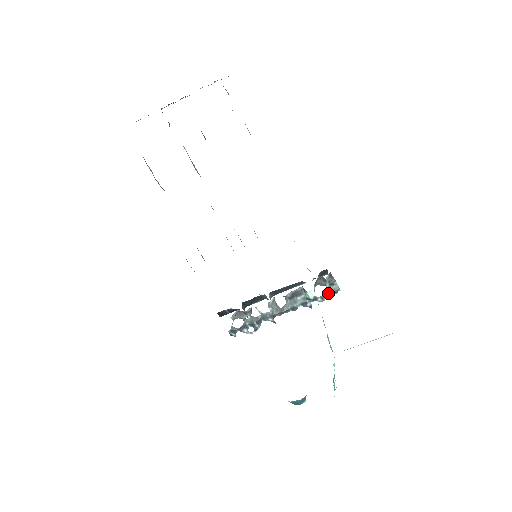
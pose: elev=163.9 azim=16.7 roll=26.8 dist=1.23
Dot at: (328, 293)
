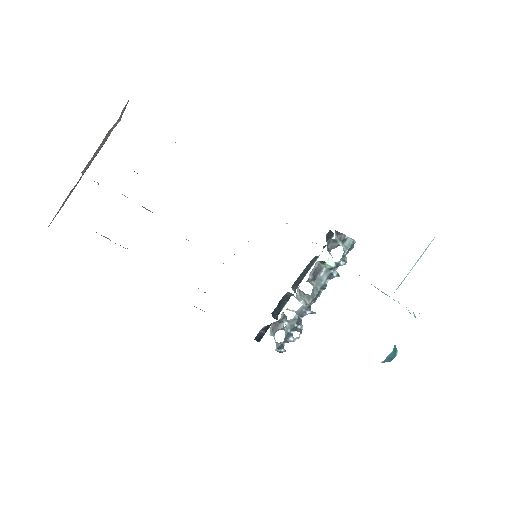
Dot at: (346, 251)
